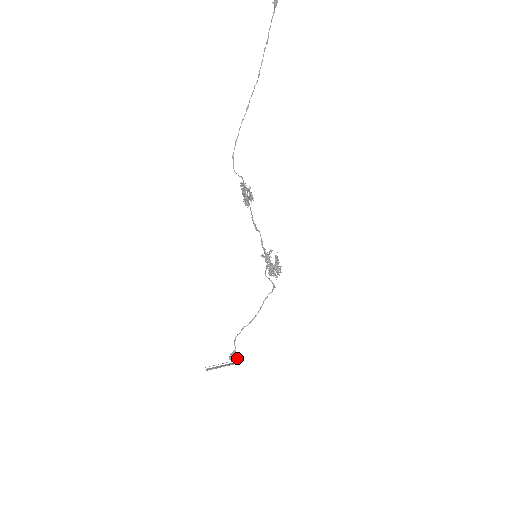
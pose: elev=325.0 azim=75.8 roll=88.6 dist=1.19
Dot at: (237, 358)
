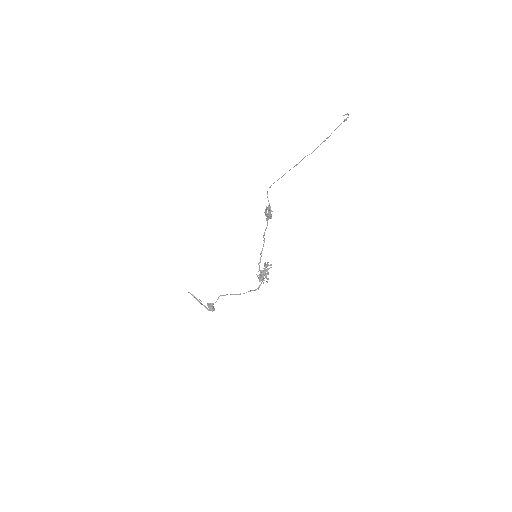
Dot at: (211, 308)
